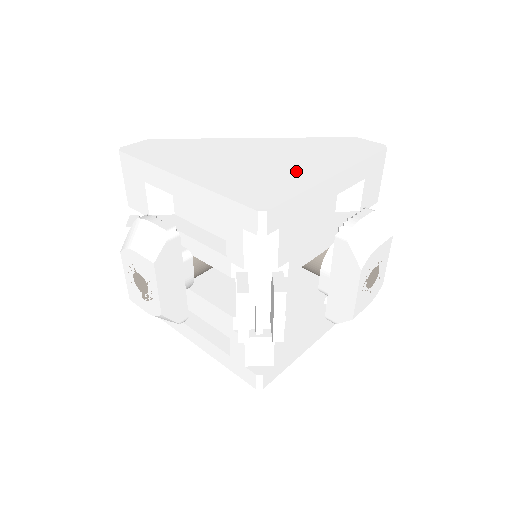
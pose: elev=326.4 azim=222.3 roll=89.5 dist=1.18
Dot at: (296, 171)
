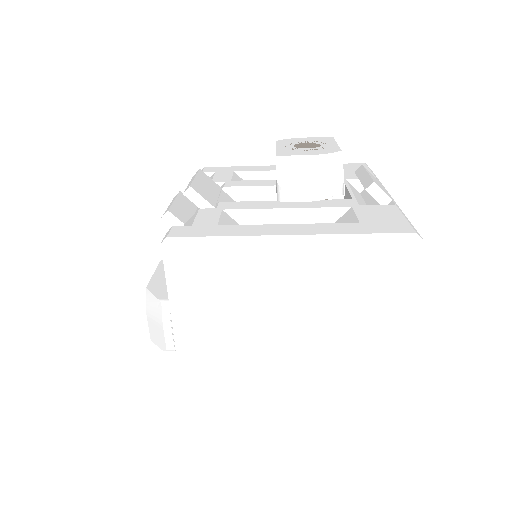
Dot at: occluded
